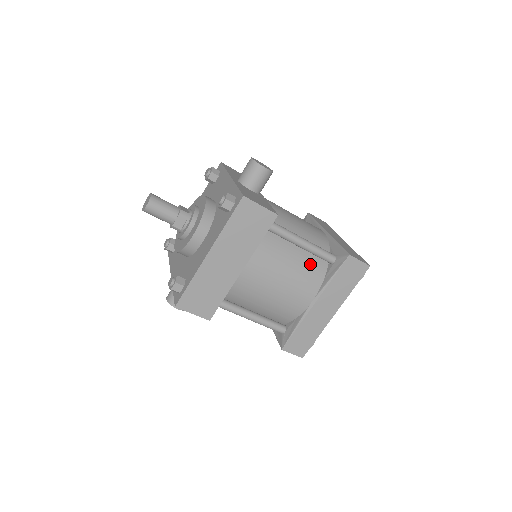
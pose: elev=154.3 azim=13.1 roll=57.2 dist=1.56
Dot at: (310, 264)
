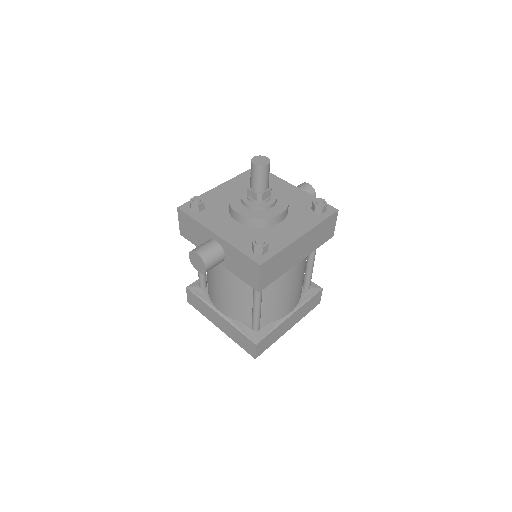
Dot at: occluded
